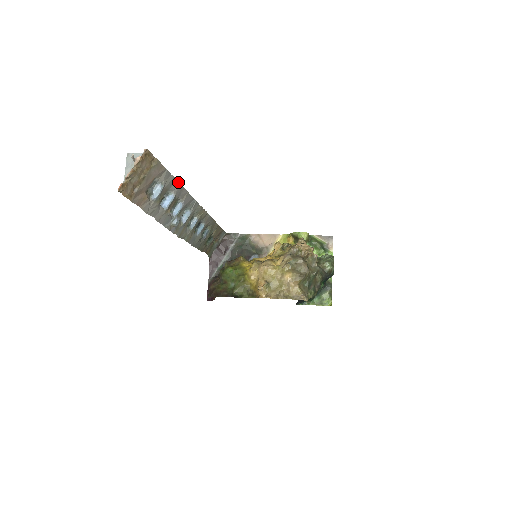
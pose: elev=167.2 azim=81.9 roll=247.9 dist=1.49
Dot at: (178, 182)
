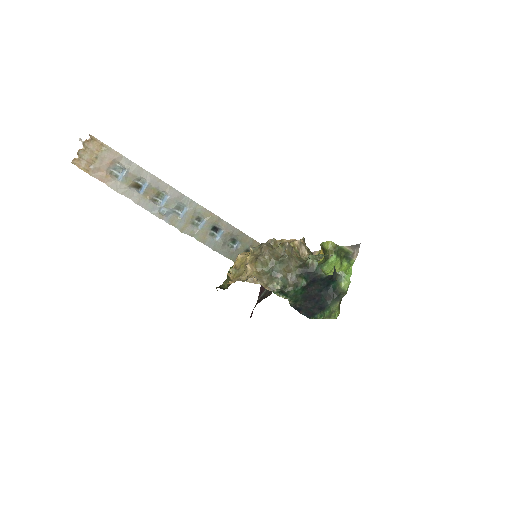
Dot at: (149, 172)
